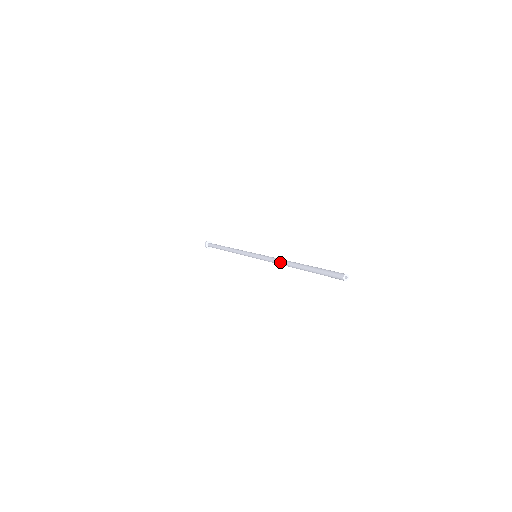
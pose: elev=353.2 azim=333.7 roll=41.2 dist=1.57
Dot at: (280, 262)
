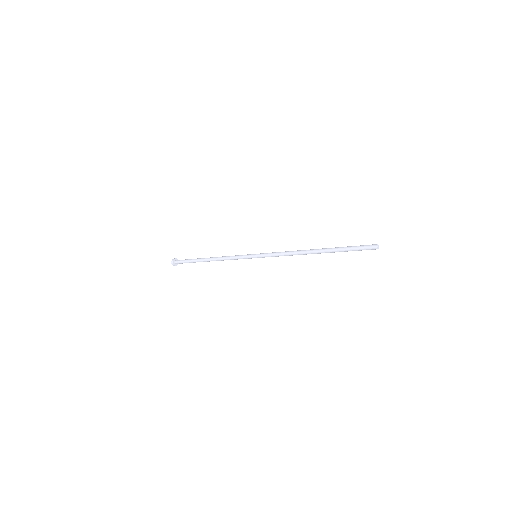
Dot at: (295, 251)
